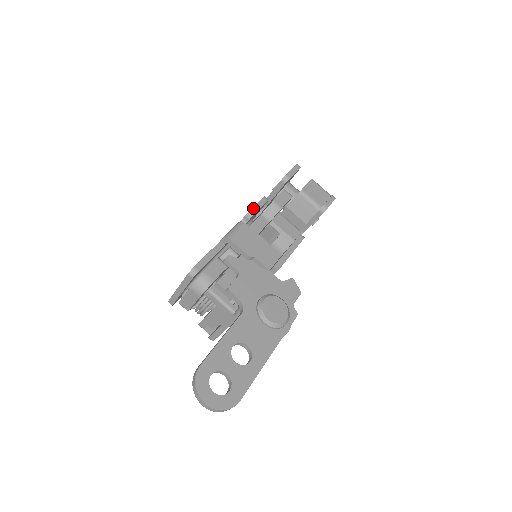
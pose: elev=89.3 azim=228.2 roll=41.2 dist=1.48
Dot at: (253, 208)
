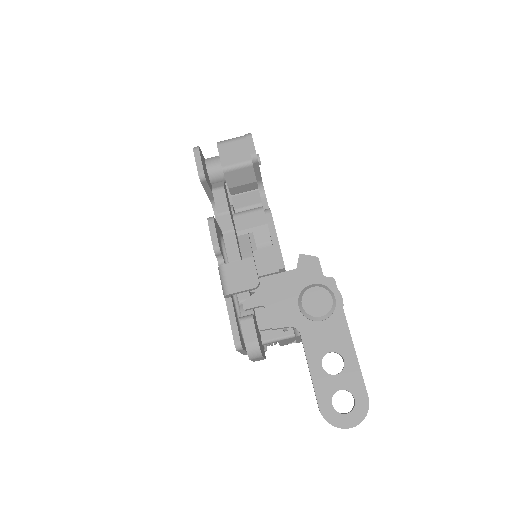
Dot at: (213, 243)
